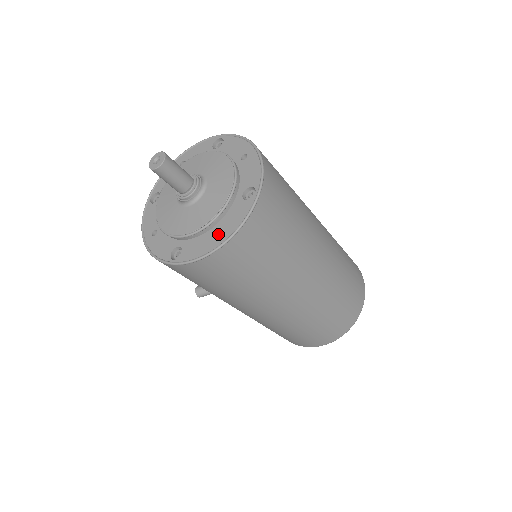
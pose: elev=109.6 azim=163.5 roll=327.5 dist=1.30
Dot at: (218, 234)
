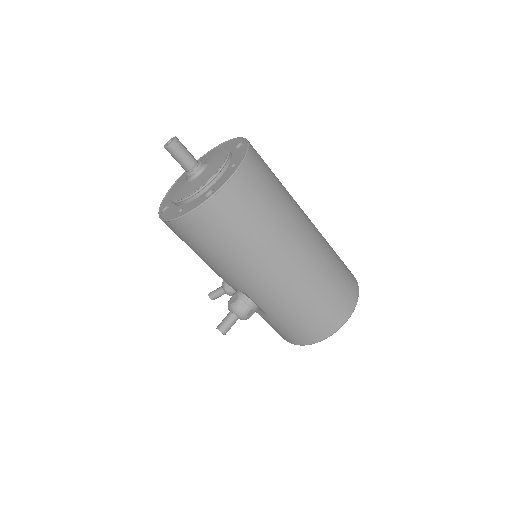
Dot at: occluded
